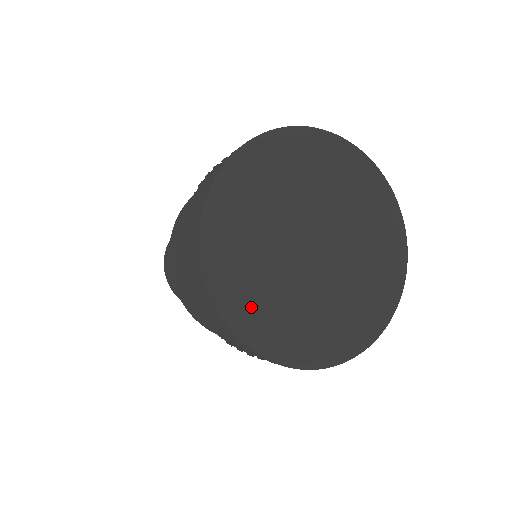
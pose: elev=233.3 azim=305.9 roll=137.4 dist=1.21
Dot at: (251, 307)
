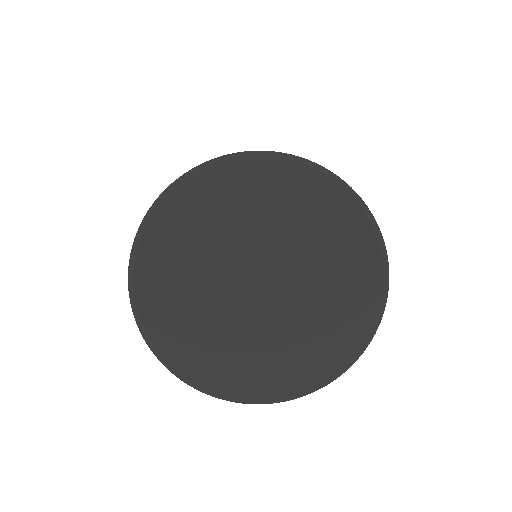
Dot at: (242, 381)
